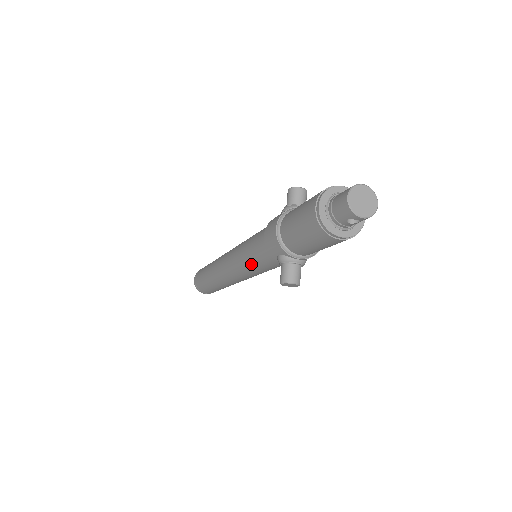
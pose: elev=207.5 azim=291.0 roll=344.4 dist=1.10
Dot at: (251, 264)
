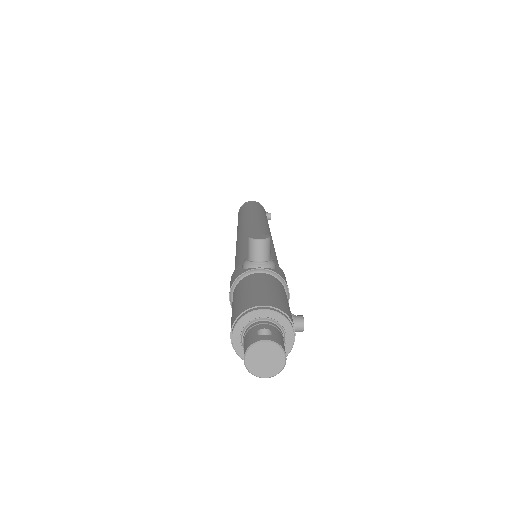
Dot at: occluded
